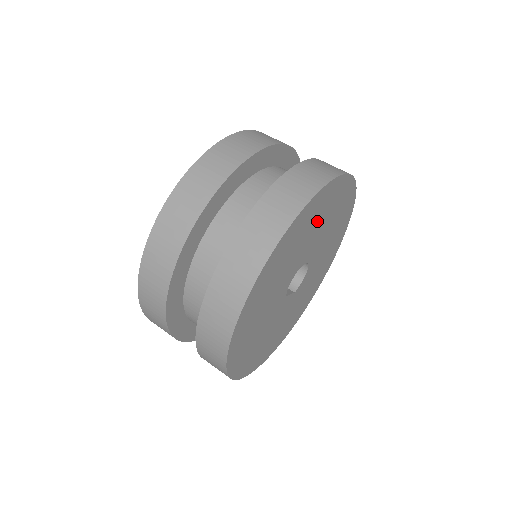
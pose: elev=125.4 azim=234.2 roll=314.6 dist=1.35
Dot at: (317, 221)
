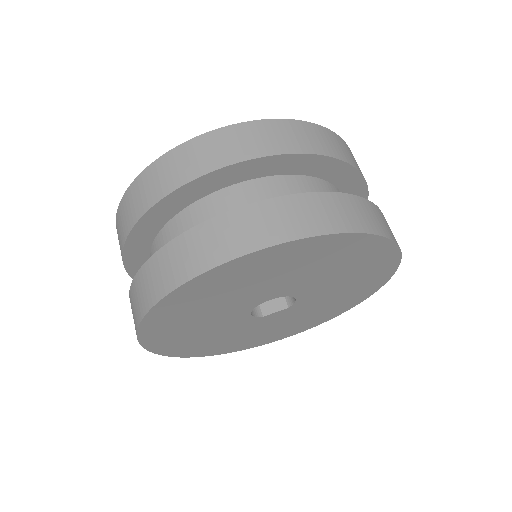
Dot at: (219, 295)
